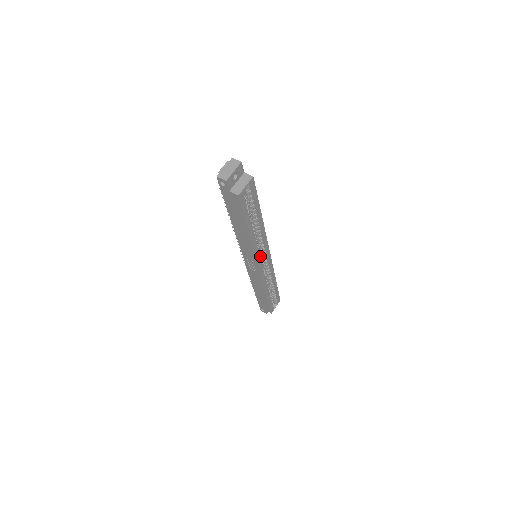
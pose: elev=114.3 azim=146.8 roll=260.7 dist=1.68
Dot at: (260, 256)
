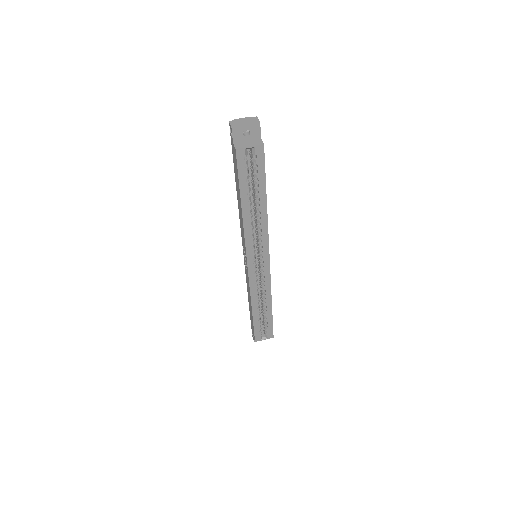
Dot at: (255, 254)
